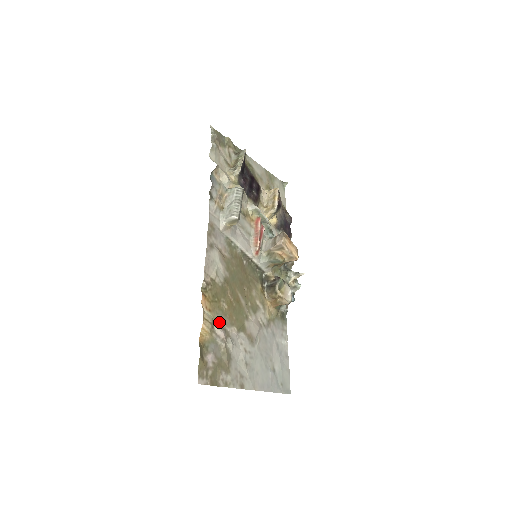
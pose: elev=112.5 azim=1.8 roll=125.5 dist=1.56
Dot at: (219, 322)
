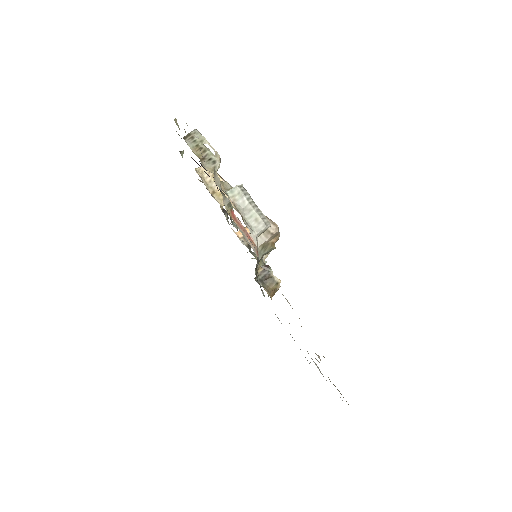
Dot at: occluded
